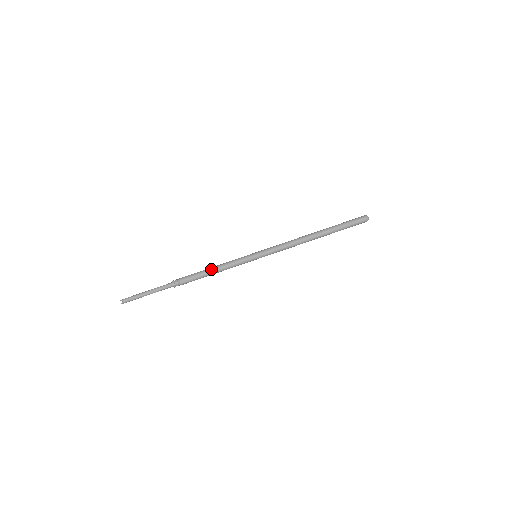
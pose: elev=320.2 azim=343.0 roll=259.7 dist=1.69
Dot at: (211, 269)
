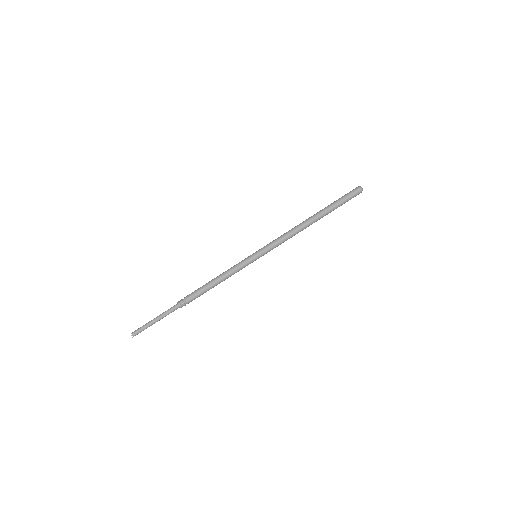
Dot at: (215, 283)
